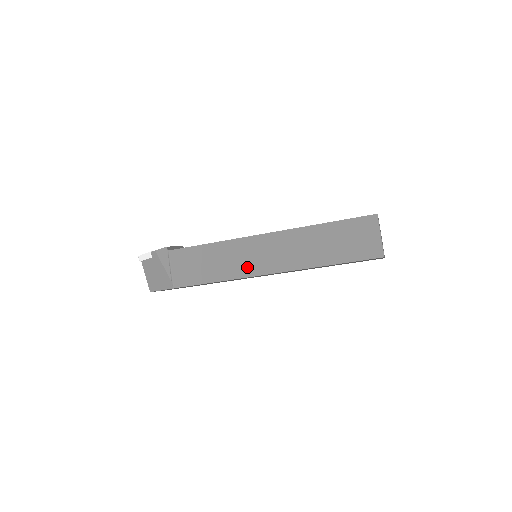
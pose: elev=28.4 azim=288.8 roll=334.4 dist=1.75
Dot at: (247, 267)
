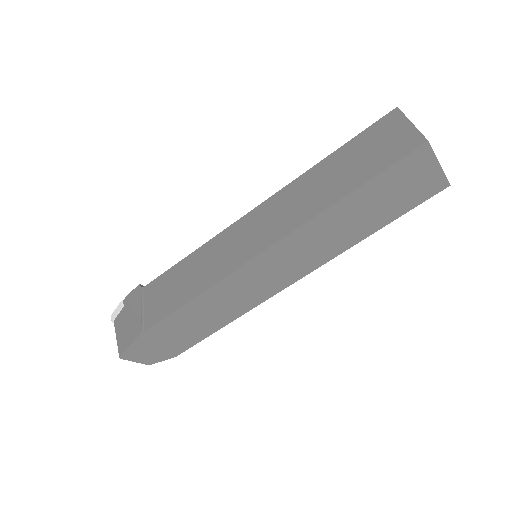
Dot at: (235, 257)
